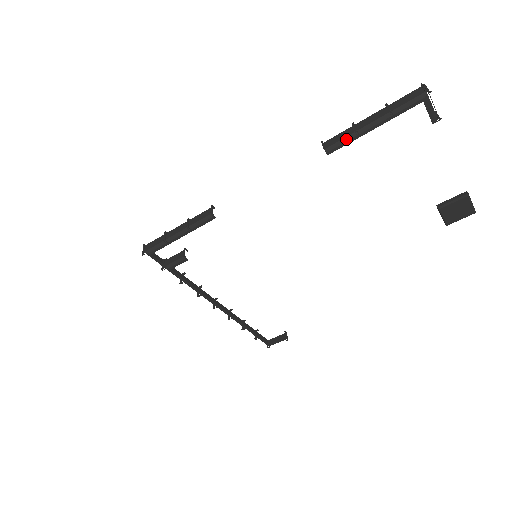
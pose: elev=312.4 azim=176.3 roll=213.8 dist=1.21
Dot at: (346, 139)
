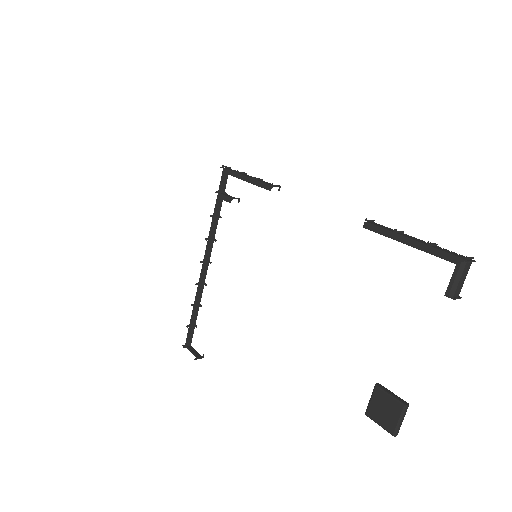
Dot at: (385, 230)
